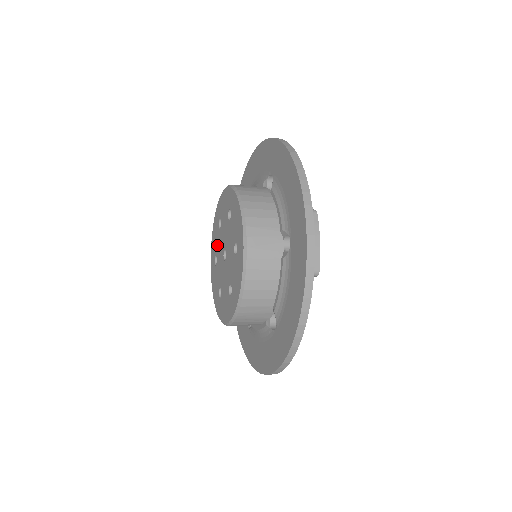
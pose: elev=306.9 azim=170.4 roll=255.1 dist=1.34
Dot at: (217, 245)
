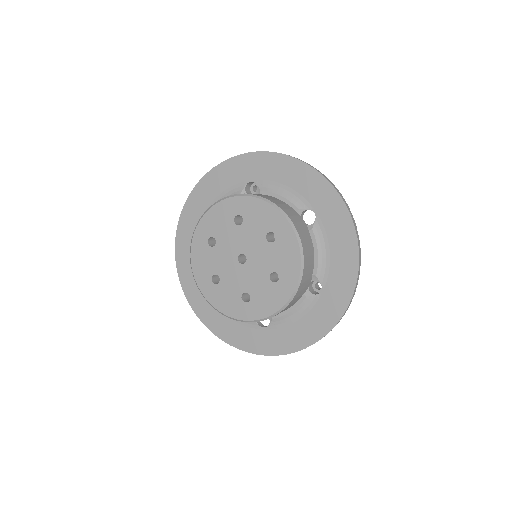
Dot at: (223, 233)
